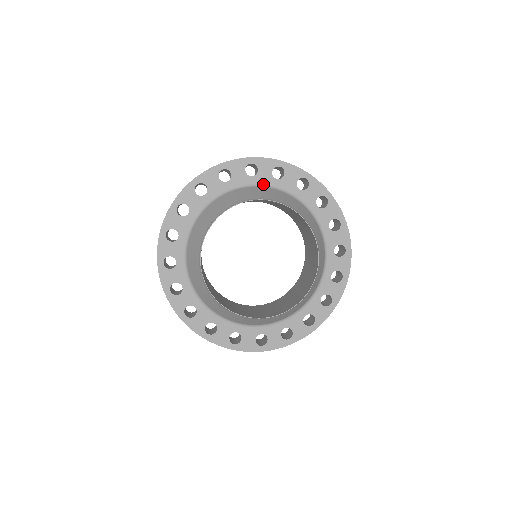
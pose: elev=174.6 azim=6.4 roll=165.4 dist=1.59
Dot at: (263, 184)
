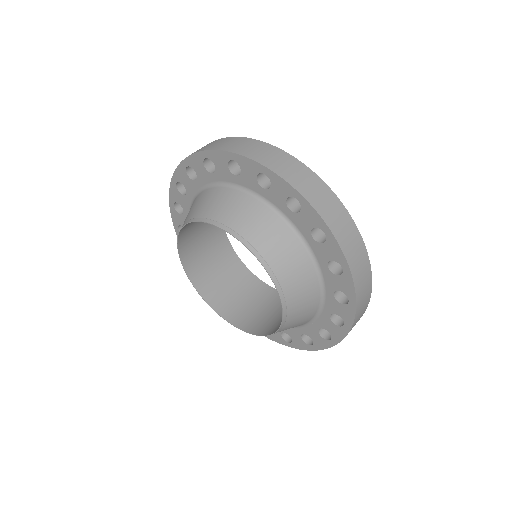
Dot at: (208, 184)
